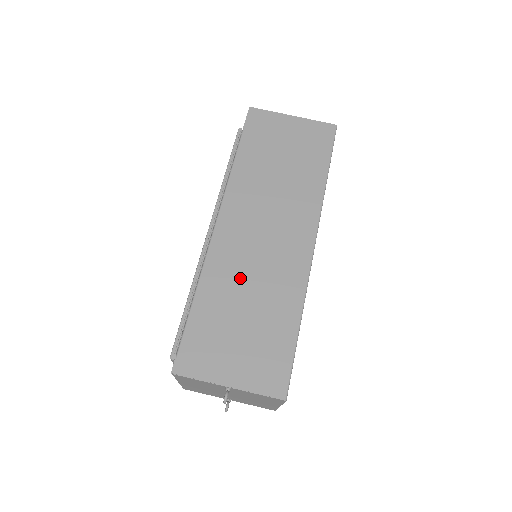
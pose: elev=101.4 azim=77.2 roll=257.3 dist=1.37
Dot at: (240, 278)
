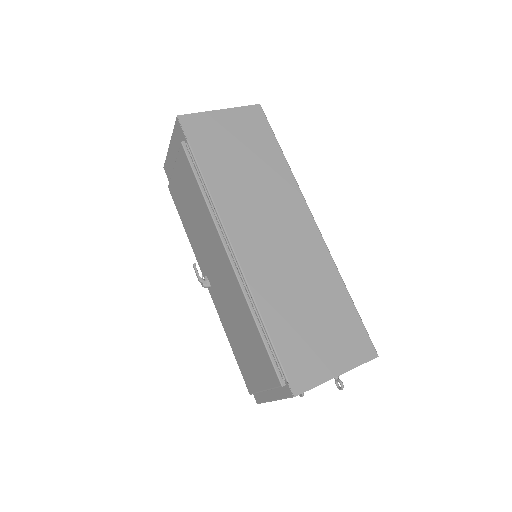
Dot at: (285, 284)
